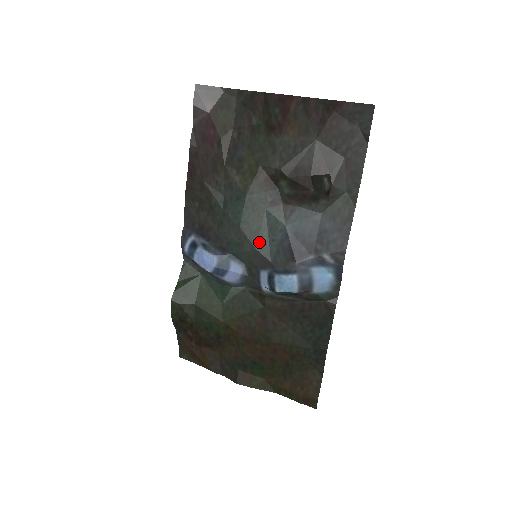
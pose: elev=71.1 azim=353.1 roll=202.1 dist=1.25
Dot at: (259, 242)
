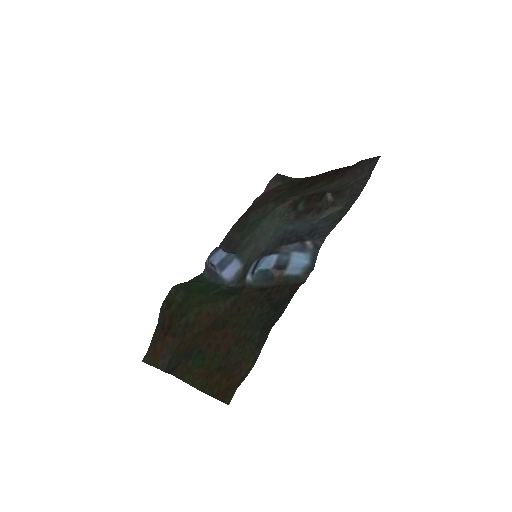
Dot at: (263, 238)
